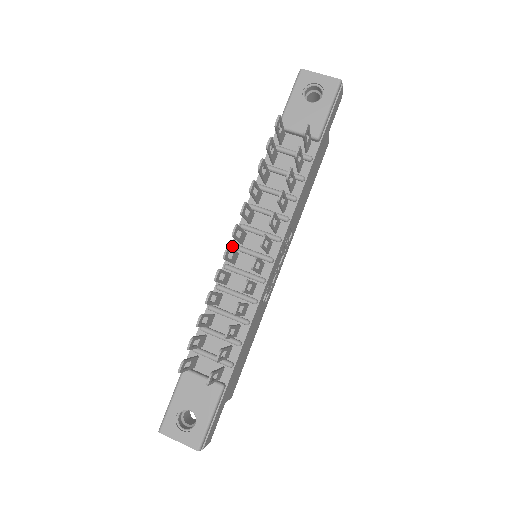
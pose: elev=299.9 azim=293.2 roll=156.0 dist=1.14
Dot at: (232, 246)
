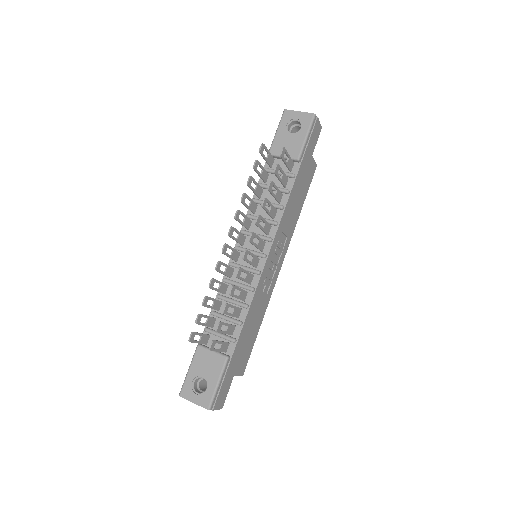
Dot at: (234, 247)
